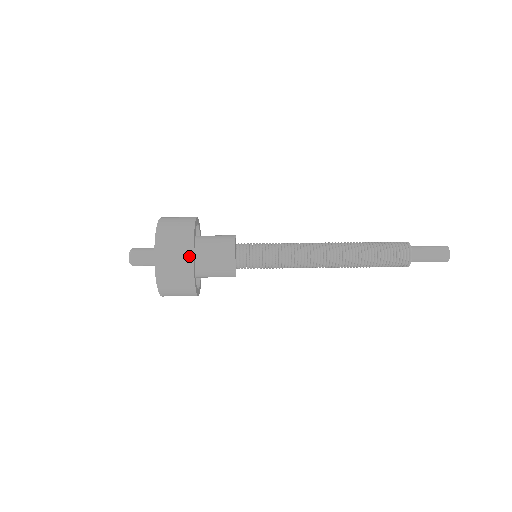
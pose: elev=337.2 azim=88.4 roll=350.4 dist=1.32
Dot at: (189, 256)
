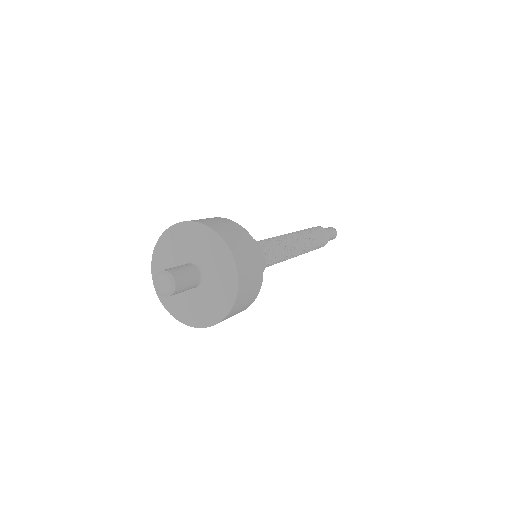
Dot at: (260, 281)
